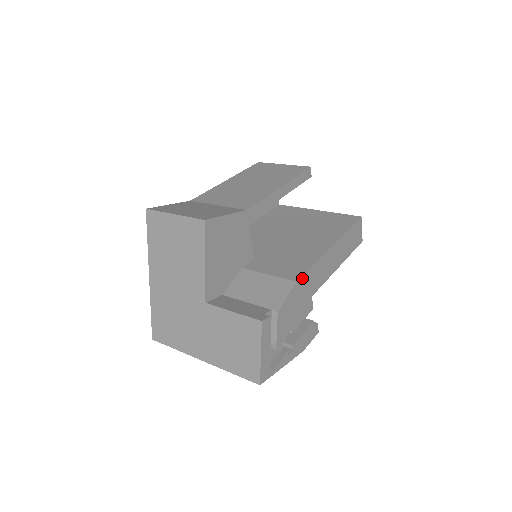
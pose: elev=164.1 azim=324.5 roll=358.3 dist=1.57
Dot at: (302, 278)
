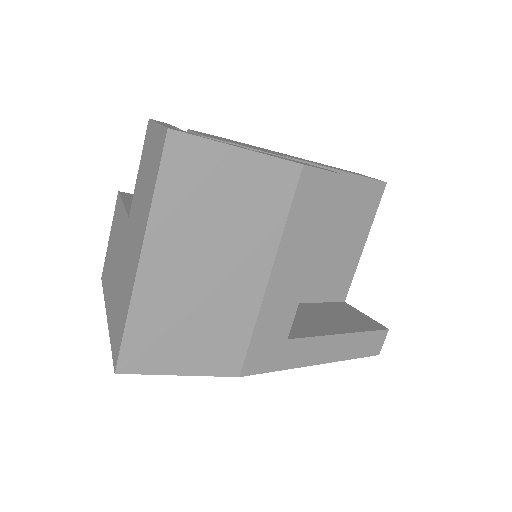
Dot at: occluded
